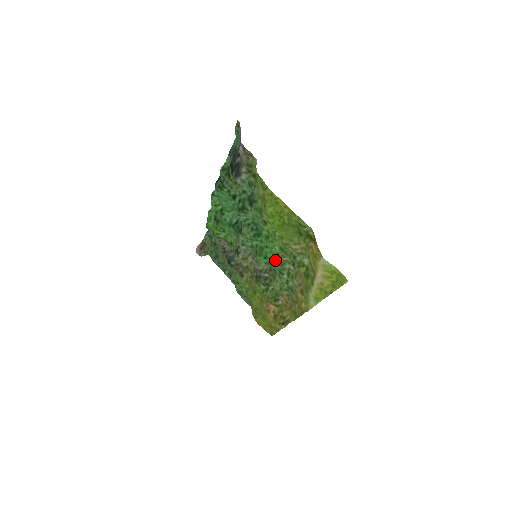
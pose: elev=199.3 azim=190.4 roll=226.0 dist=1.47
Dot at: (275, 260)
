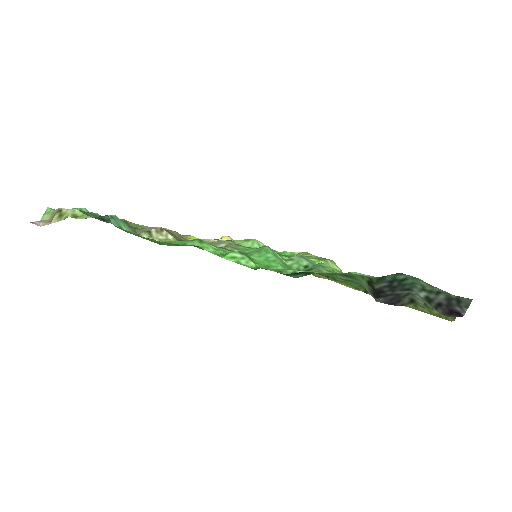
Dot at: occluded
